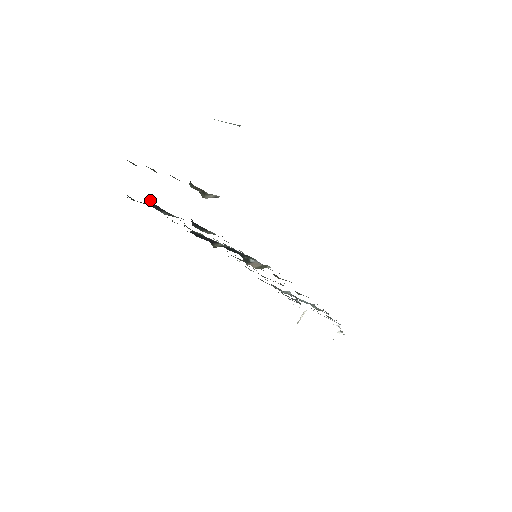
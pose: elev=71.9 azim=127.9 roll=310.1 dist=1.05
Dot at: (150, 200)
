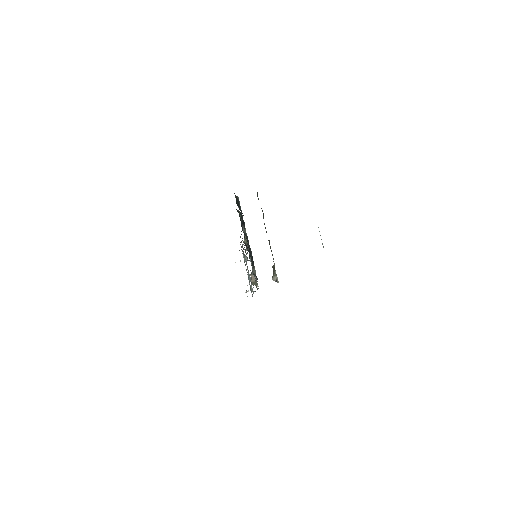
Dot at: occluded
